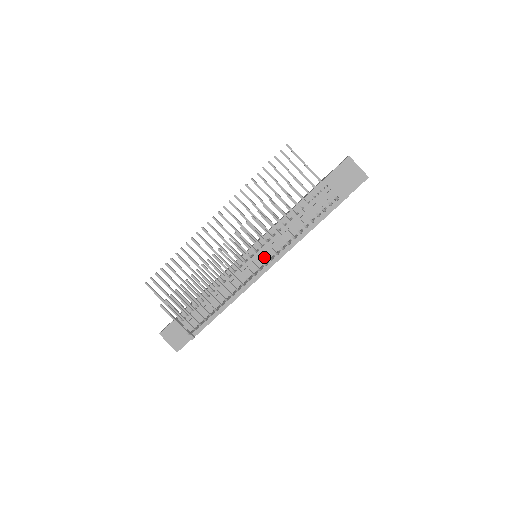
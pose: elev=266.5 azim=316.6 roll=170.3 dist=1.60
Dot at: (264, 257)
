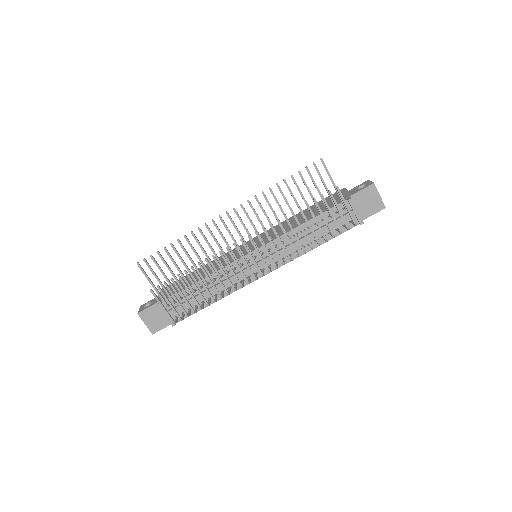
Dot at: (267, 262)
